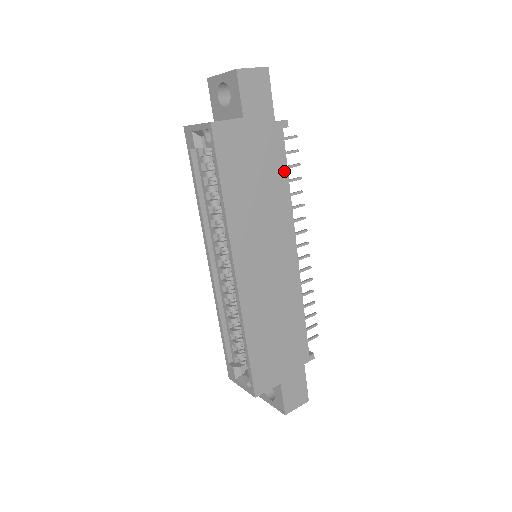
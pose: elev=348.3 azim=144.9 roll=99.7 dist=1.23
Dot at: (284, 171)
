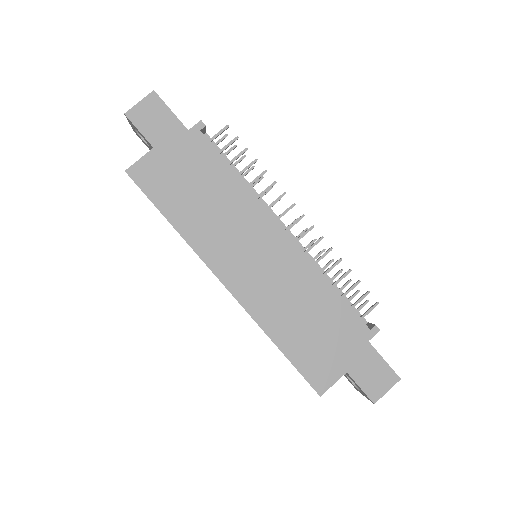
Dot at: (225, 167)
